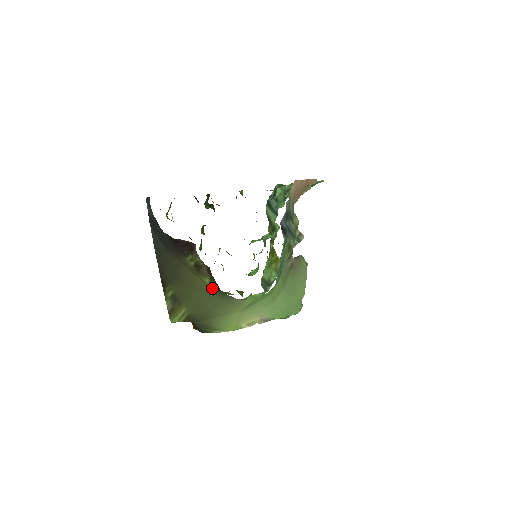
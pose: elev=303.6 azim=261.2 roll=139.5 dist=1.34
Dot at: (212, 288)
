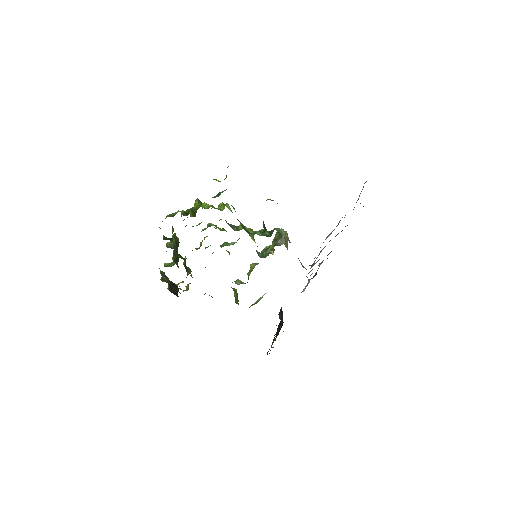
Dot at: occluded
